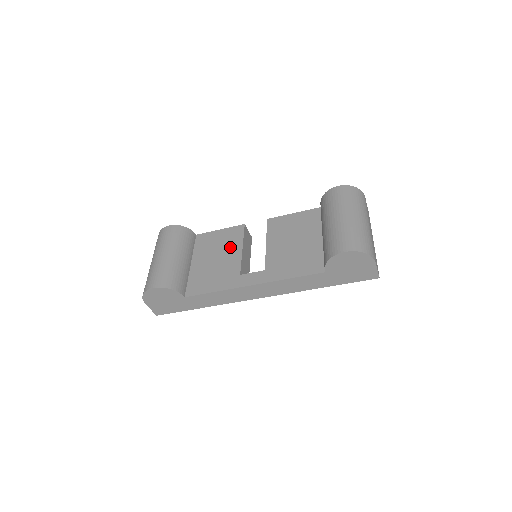
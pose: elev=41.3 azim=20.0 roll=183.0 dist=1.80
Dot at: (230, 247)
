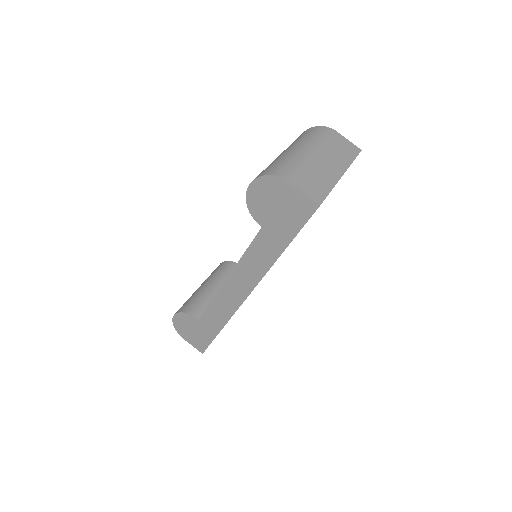
Dot at: occluded
